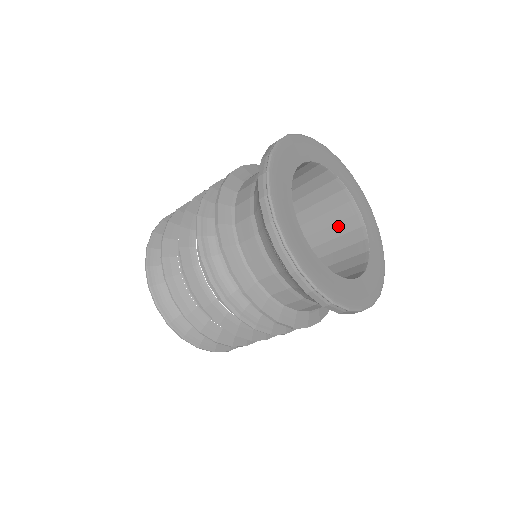
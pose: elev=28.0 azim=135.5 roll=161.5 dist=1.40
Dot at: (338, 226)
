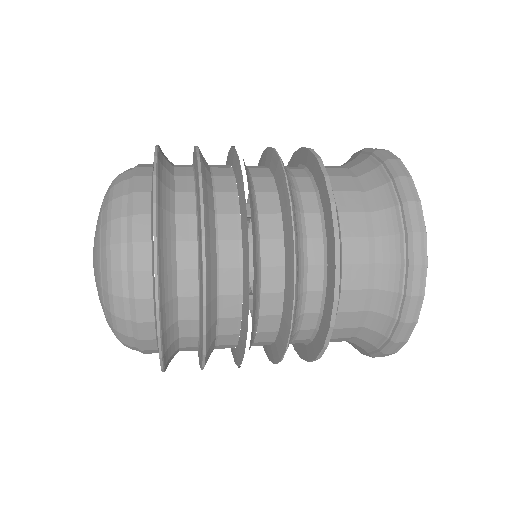
Dot at: occluded
